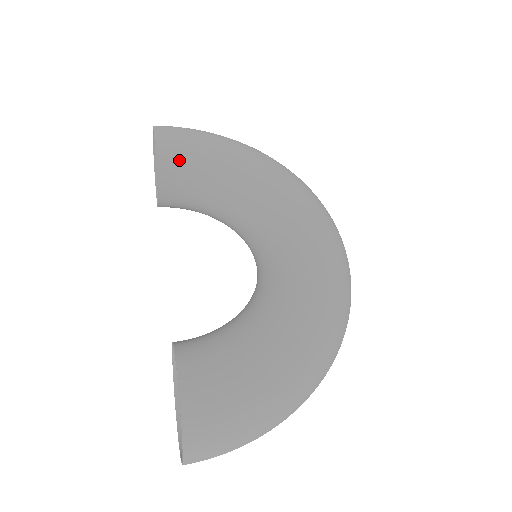
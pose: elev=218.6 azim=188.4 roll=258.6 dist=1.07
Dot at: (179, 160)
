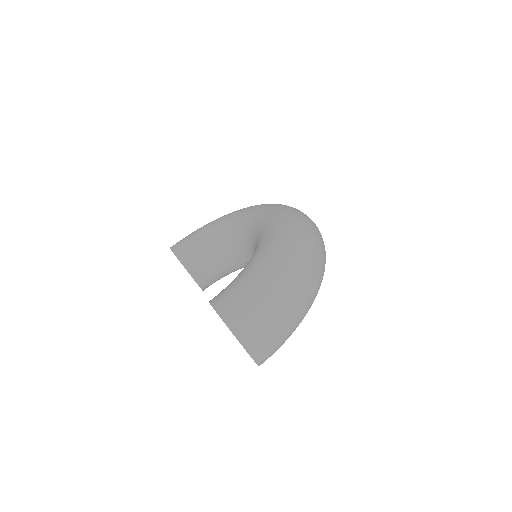
Dot at: (189, 249)
